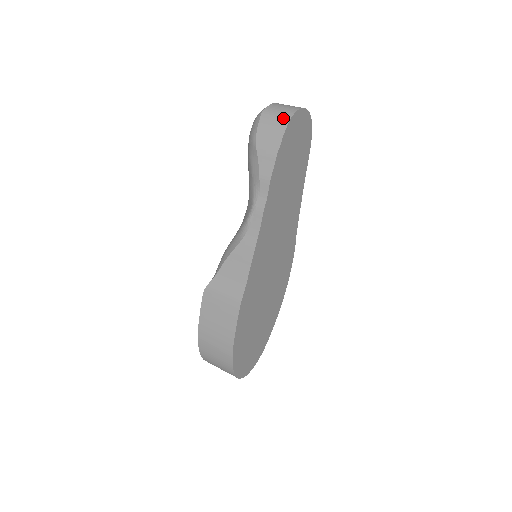
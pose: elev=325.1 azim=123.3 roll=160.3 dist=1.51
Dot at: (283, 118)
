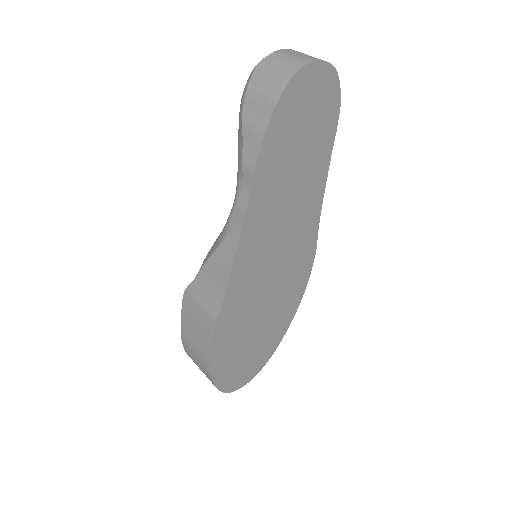
Dot at: (280, 78)
